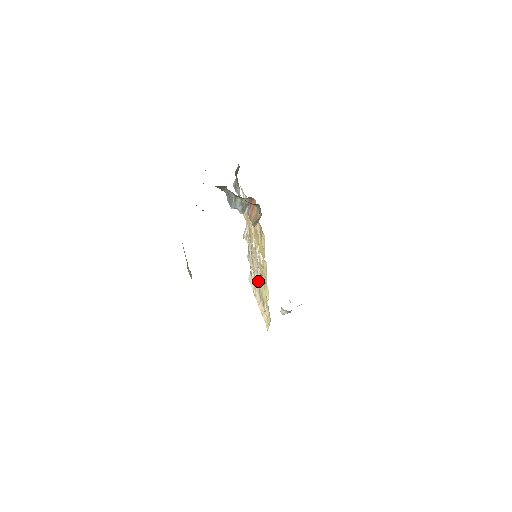
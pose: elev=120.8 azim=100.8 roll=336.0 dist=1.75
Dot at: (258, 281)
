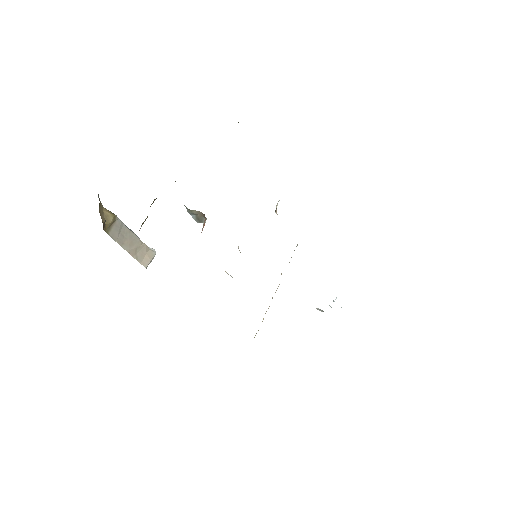
Dot at: occluded
